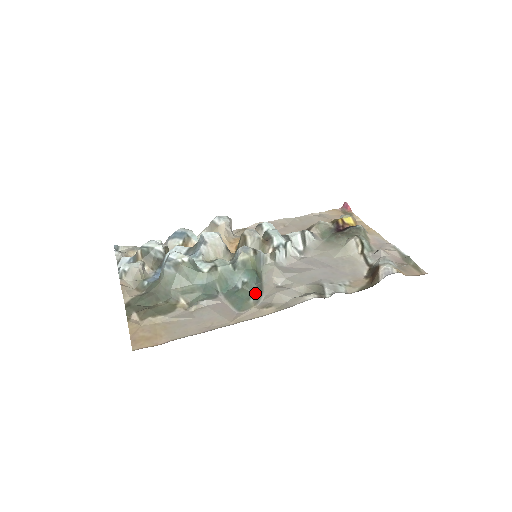
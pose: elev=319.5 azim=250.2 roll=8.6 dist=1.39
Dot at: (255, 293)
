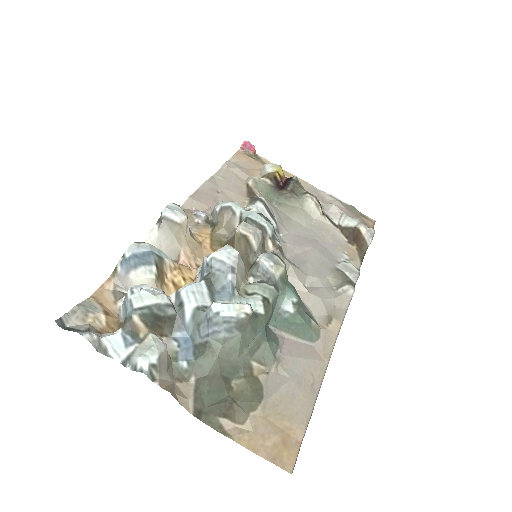
Dot at: (306, 310)
